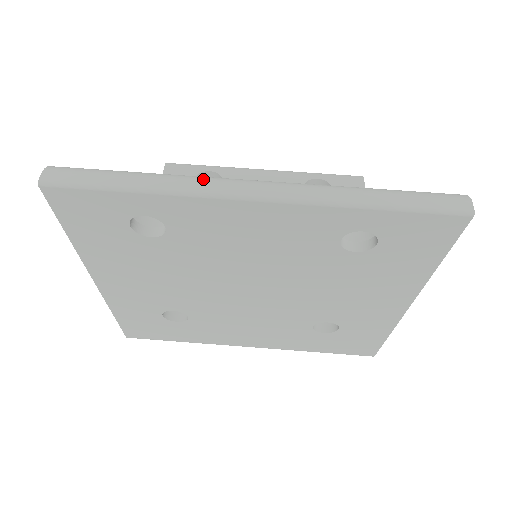
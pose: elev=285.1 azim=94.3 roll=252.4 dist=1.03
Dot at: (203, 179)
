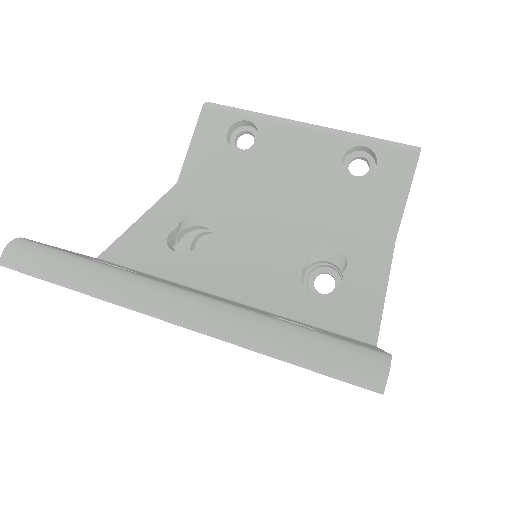
Dot at: (132, 288)
